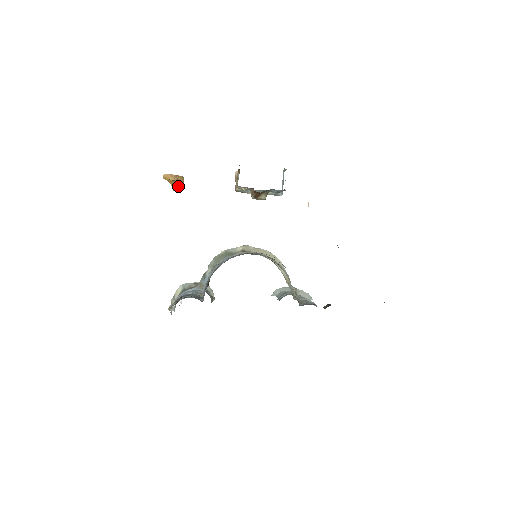
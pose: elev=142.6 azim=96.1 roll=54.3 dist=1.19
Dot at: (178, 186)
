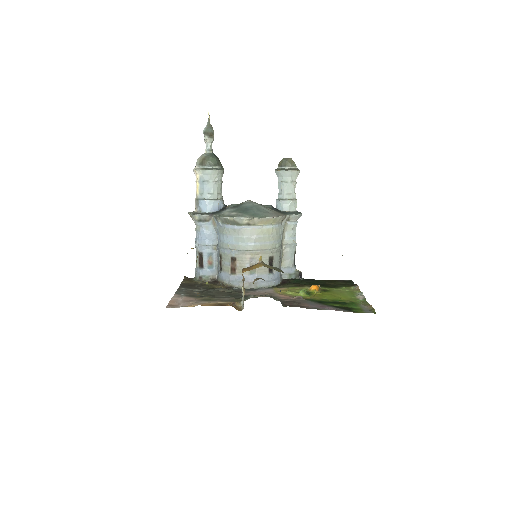
Dot at: occluded
